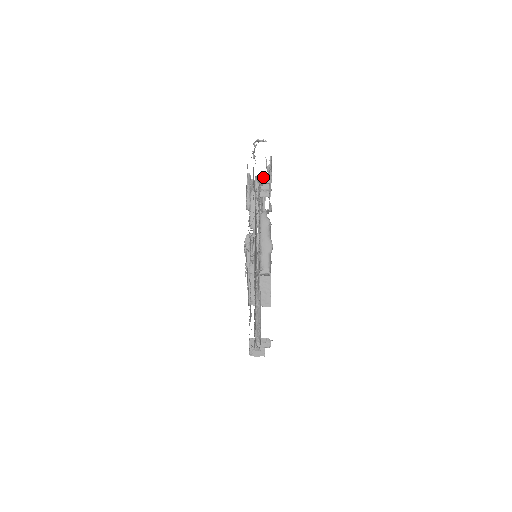
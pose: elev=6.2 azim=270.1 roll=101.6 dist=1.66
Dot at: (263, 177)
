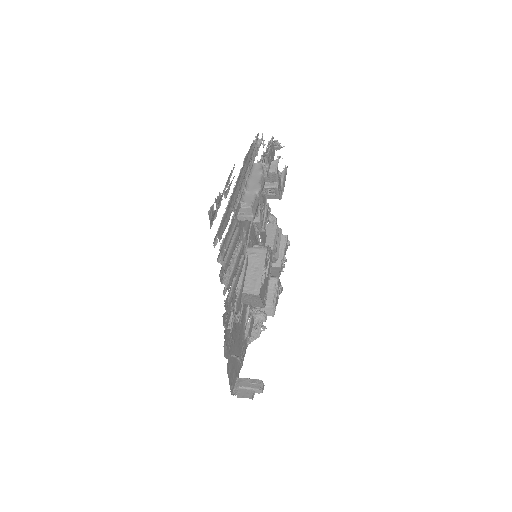
Dot at: occluded
